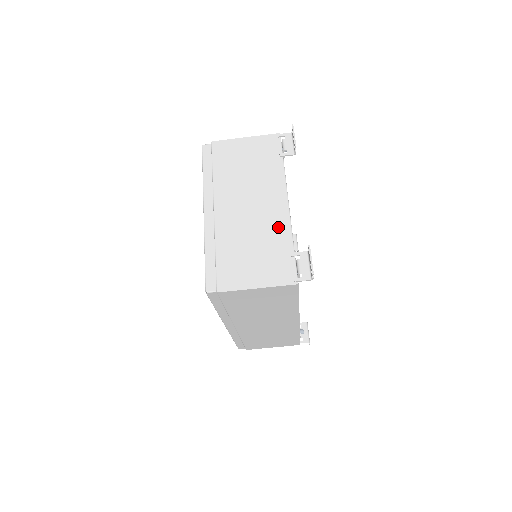
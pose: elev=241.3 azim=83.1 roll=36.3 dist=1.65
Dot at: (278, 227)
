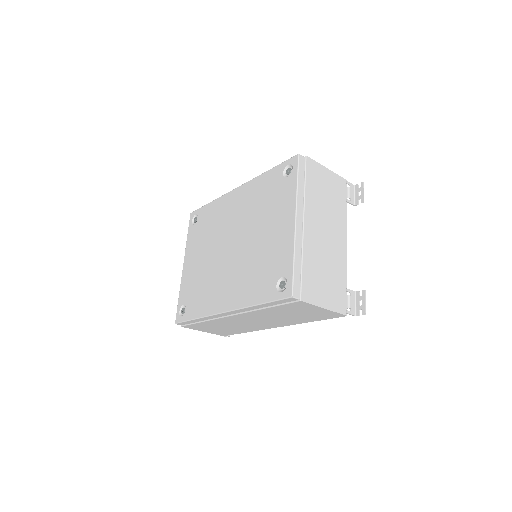
Dot at: (340, 262)
